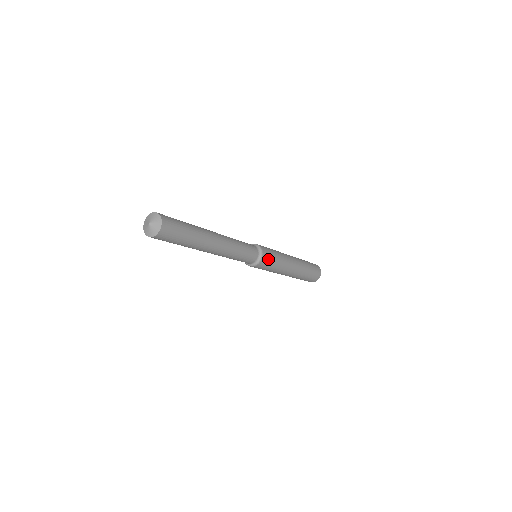
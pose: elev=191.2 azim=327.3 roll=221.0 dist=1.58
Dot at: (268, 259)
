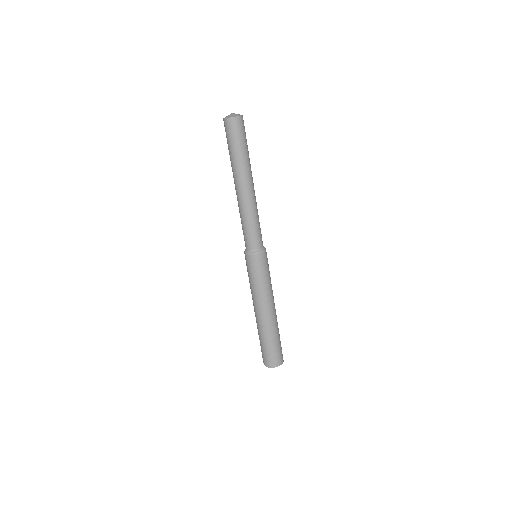
Dot at: occluded
